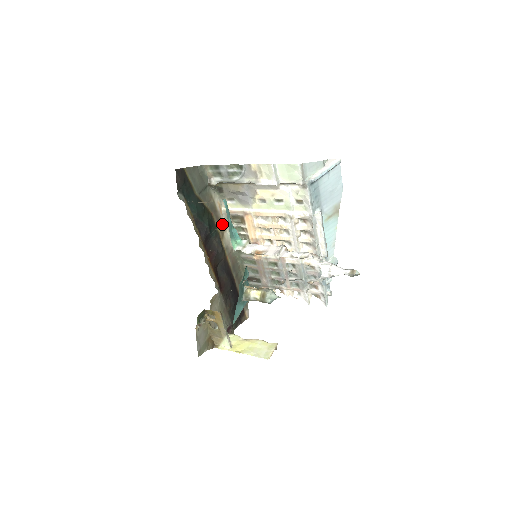
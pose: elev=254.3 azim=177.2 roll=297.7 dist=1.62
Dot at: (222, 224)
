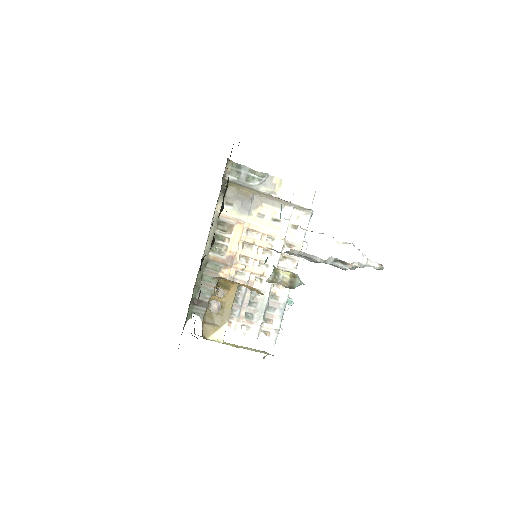
Dot at: (211, 223)
